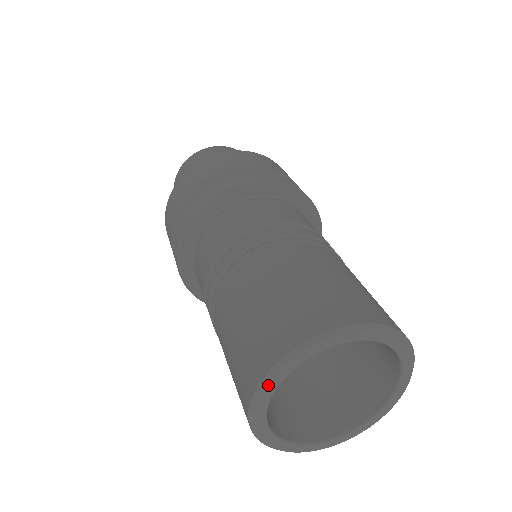
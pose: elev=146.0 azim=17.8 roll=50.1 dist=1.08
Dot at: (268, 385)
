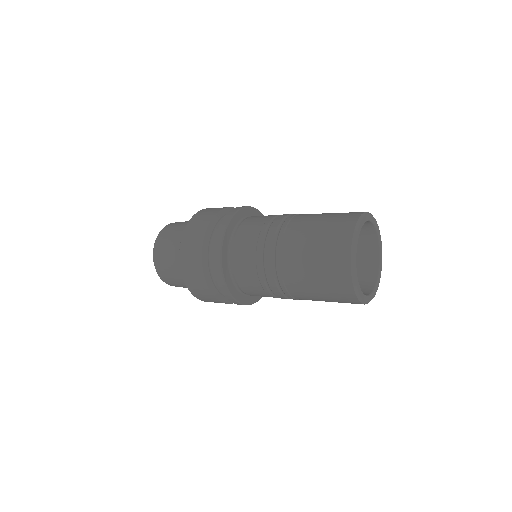
Dot at: (354, 251)
